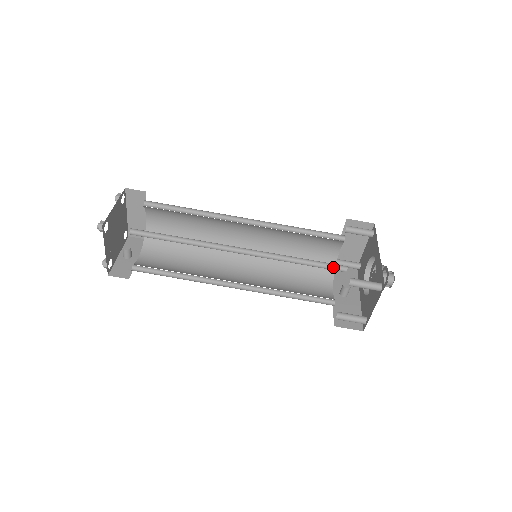
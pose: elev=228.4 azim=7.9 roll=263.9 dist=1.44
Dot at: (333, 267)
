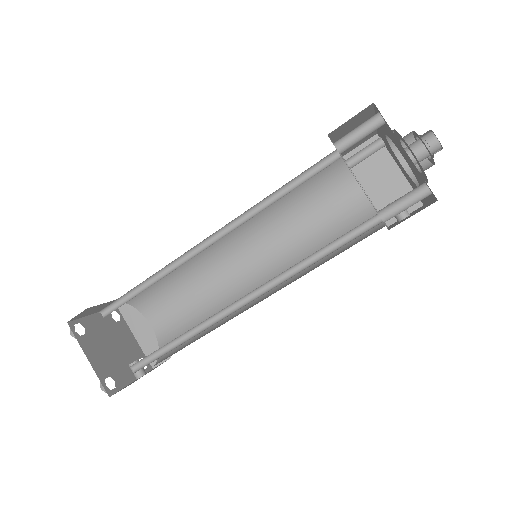
Dot at: (322, 169)
